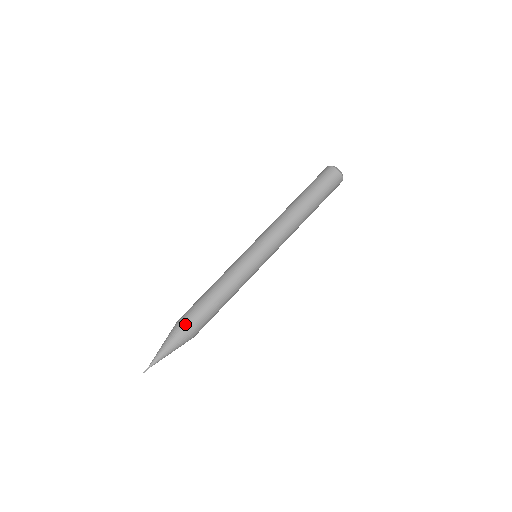
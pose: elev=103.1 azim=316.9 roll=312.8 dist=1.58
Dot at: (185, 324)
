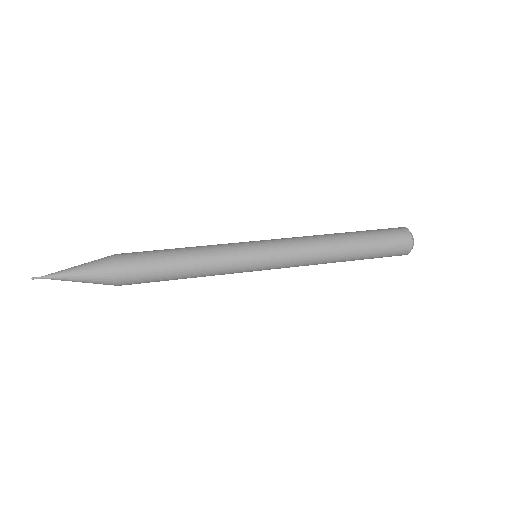
Dot at: (120, 255)
